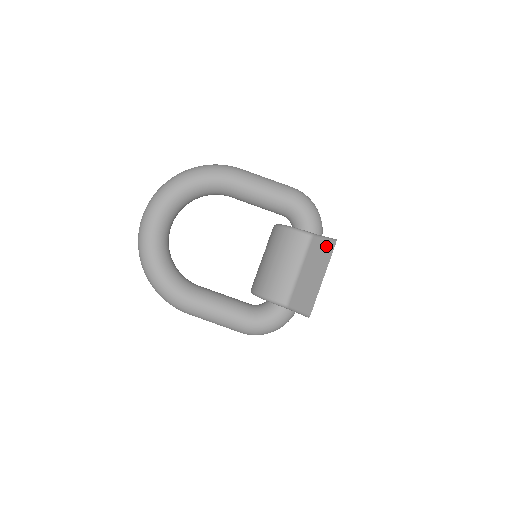
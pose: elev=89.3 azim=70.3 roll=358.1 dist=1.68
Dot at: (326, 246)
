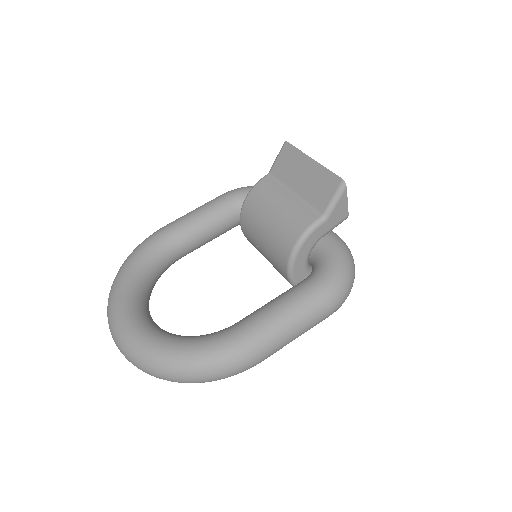
Dot at: (284, 154)
